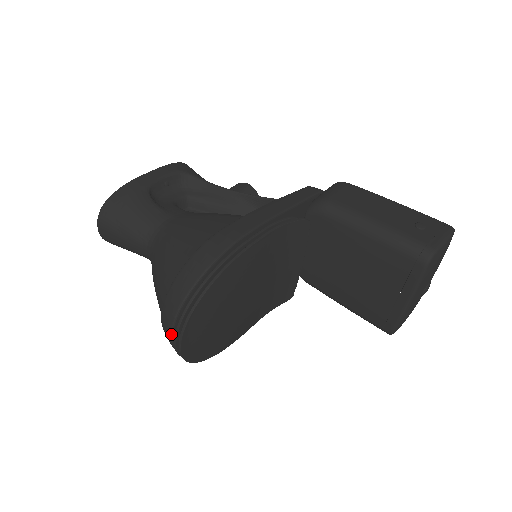
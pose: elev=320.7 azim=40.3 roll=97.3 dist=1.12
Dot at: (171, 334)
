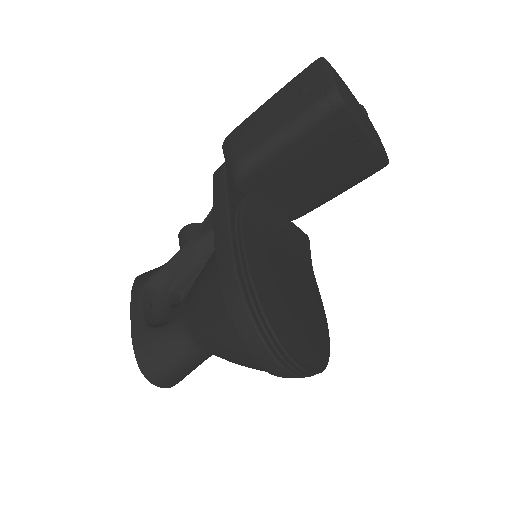
Dot at: (294, 375)
